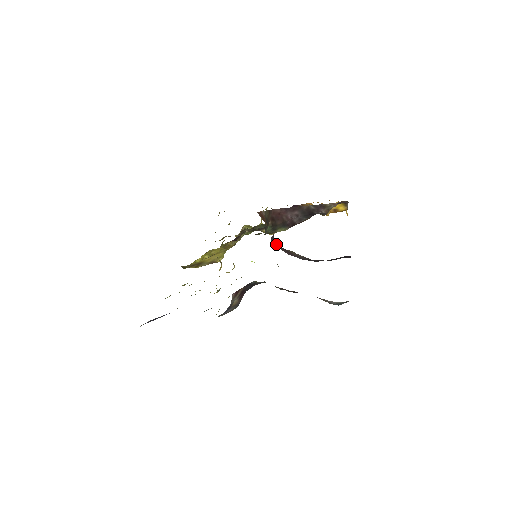
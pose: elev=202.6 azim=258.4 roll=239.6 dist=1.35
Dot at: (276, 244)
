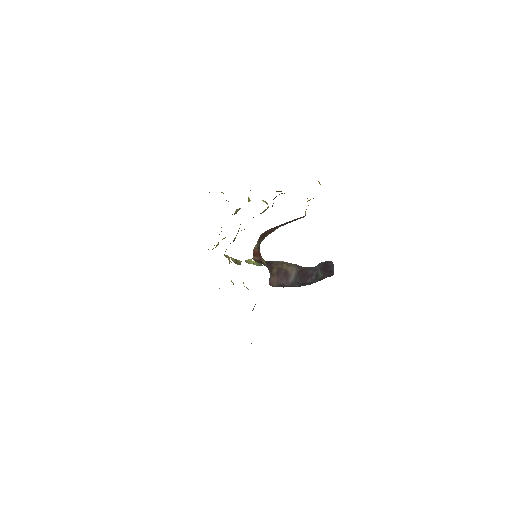
Dot at: (273, 277)
